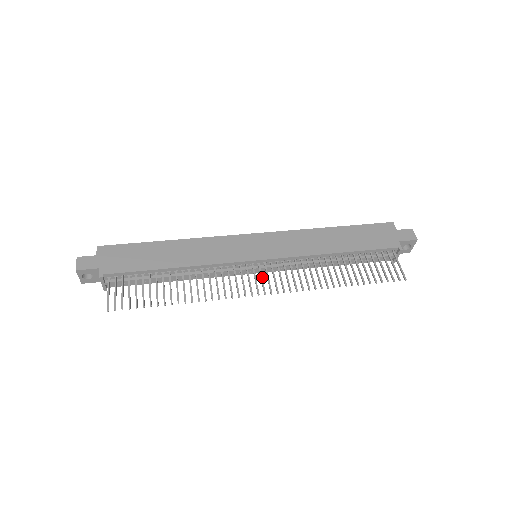
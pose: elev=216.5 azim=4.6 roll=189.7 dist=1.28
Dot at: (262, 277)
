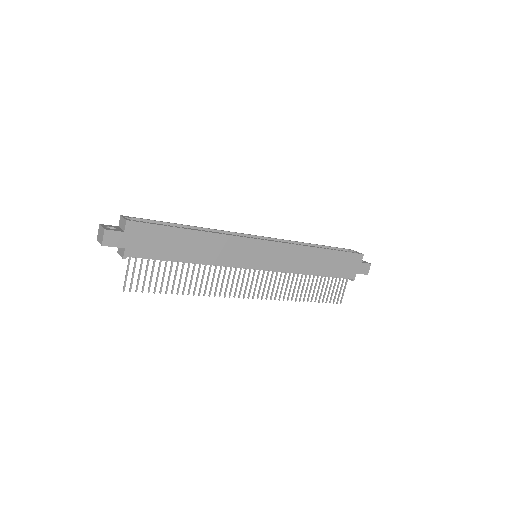
Dot at: occluded
